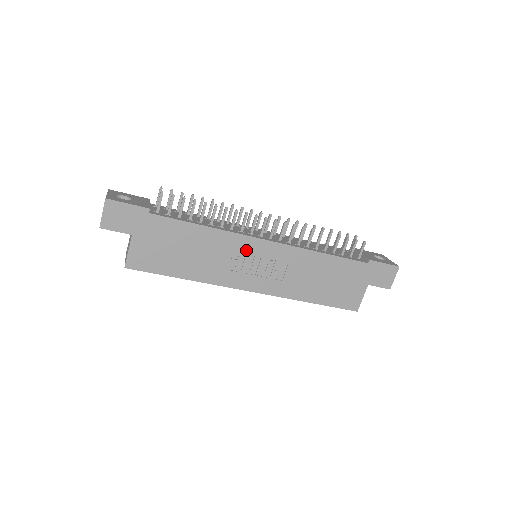
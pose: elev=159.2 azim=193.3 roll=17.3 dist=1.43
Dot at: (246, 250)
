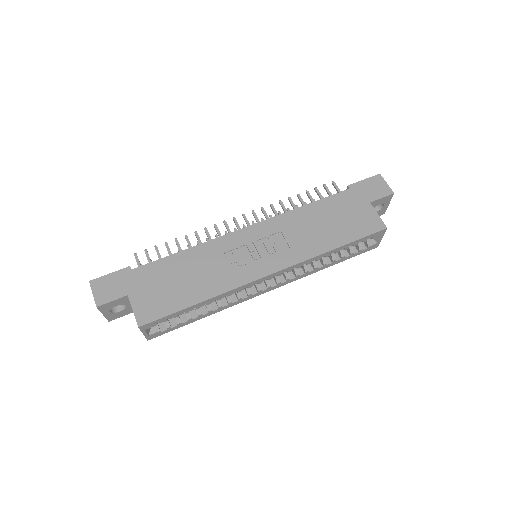
Dot at: (235, 245)
